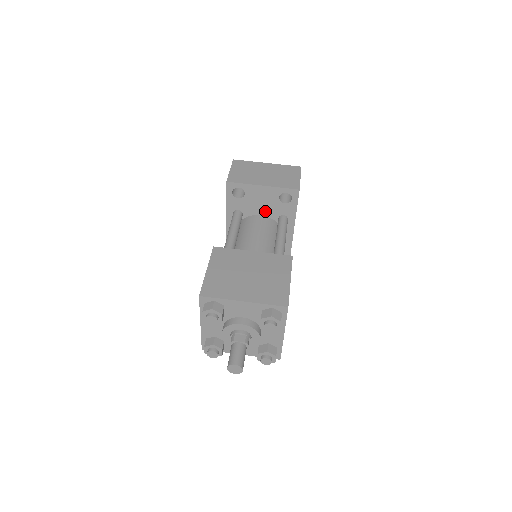
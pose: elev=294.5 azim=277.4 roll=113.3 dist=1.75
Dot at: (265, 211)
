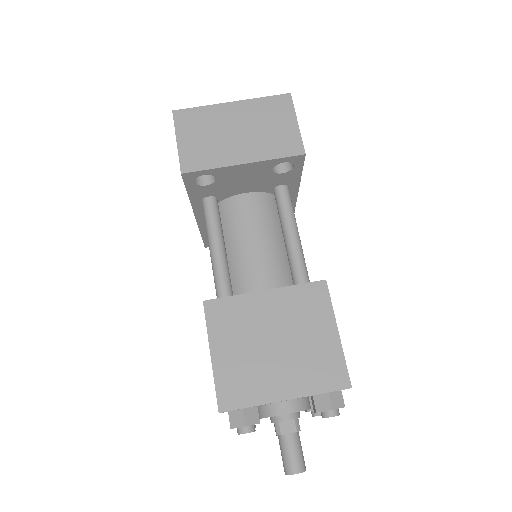
Dot at: (252, 187)
